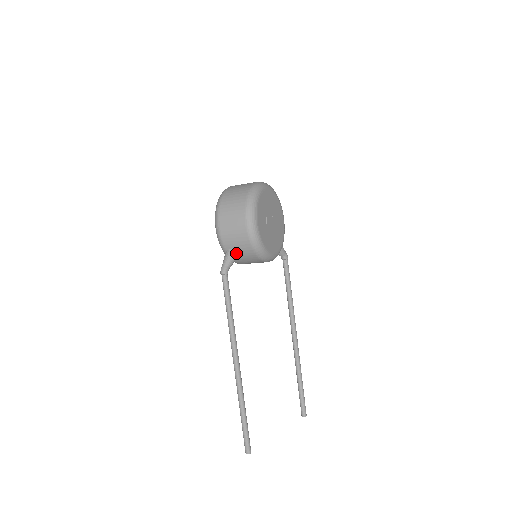
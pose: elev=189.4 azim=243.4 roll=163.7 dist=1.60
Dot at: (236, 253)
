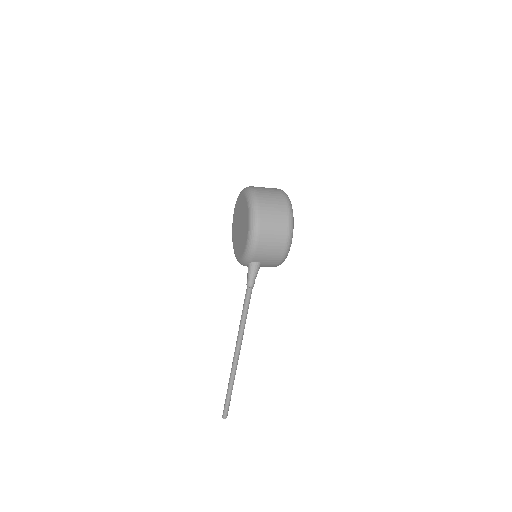
Dot at: (261, 265)
